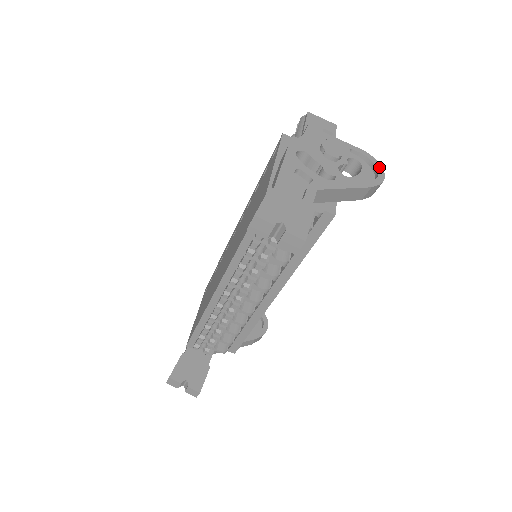
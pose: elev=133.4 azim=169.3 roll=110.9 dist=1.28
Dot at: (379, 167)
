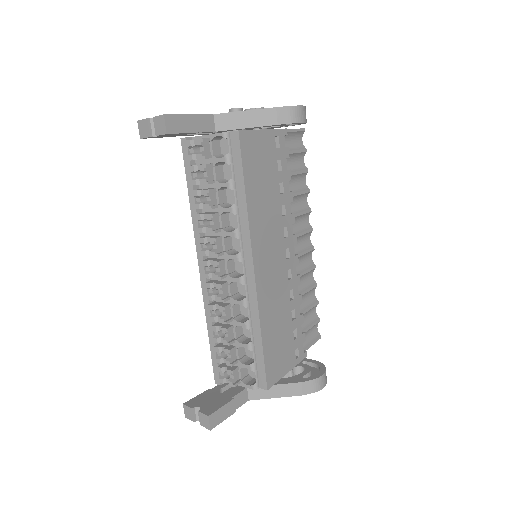
Dot at: occluded
